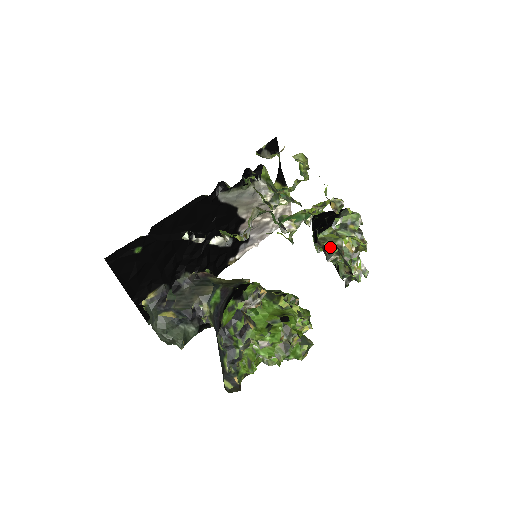
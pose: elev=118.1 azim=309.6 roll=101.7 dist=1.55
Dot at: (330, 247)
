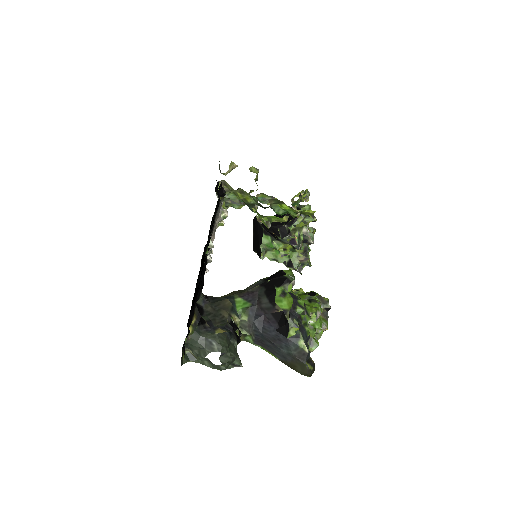
Dot at: (299, 236)
